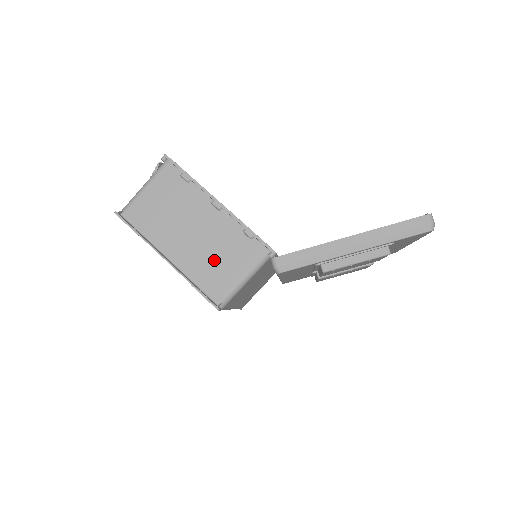
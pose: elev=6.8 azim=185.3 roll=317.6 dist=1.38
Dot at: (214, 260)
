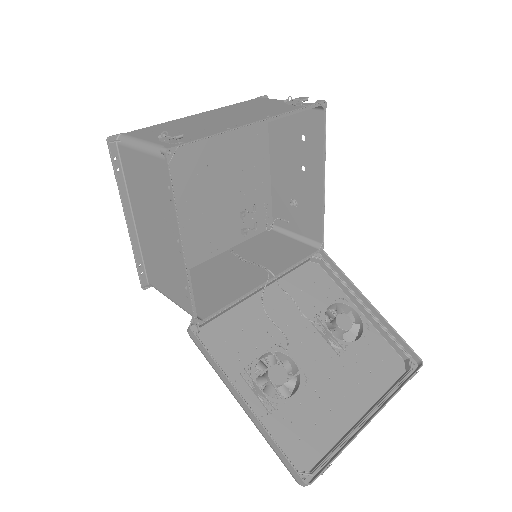
Dot at: (160, 266)
